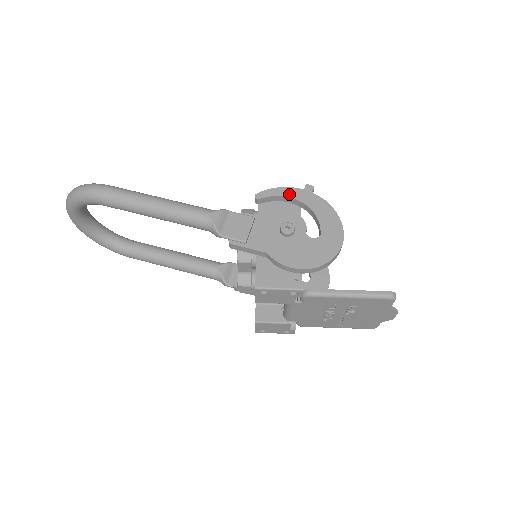
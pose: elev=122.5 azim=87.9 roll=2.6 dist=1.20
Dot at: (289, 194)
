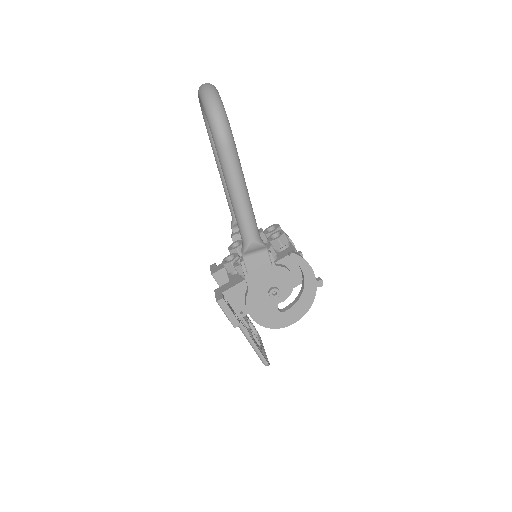
Dot at: (307, 274)
